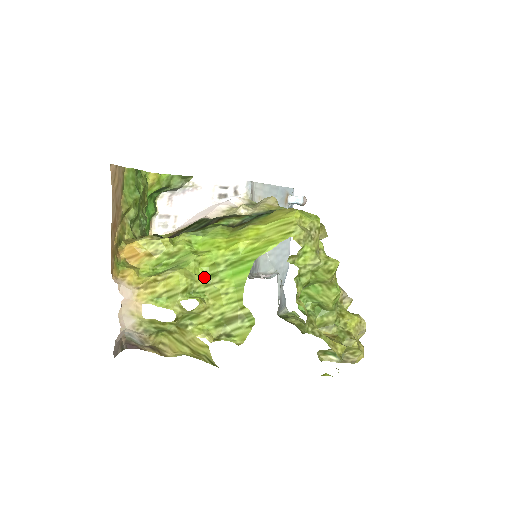
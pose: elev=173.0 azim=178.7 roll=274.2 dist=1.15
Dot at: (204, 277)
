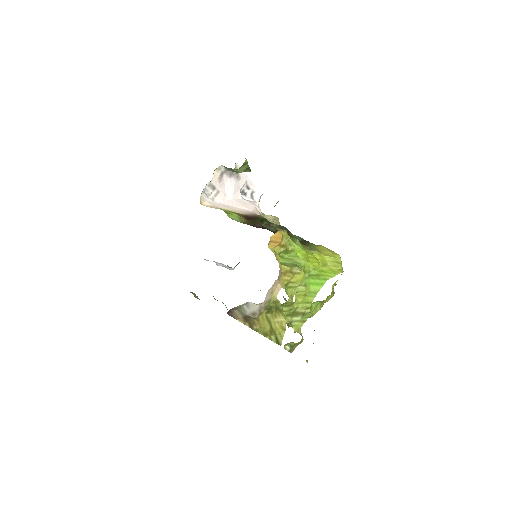
Dot at: occluded
